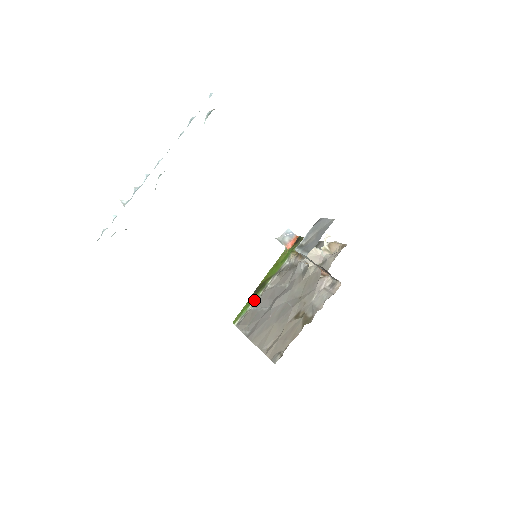
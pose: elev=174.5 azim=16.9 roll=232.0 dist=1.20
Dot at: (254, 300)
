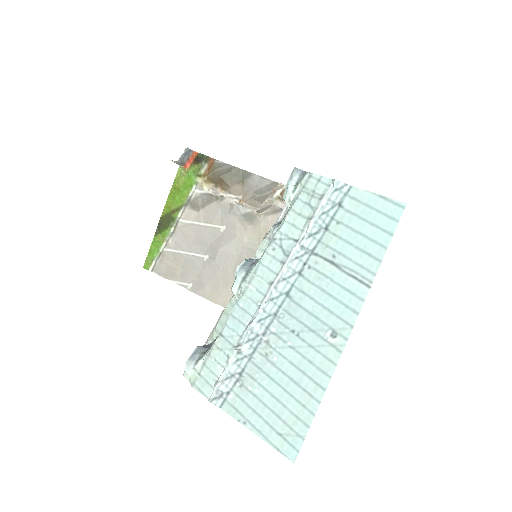
Dot at: (166, 239)
